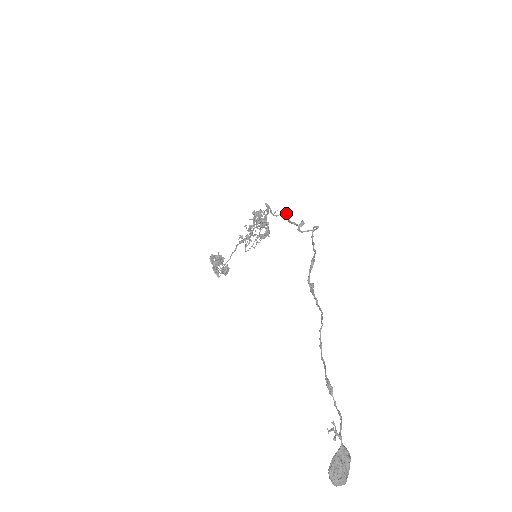
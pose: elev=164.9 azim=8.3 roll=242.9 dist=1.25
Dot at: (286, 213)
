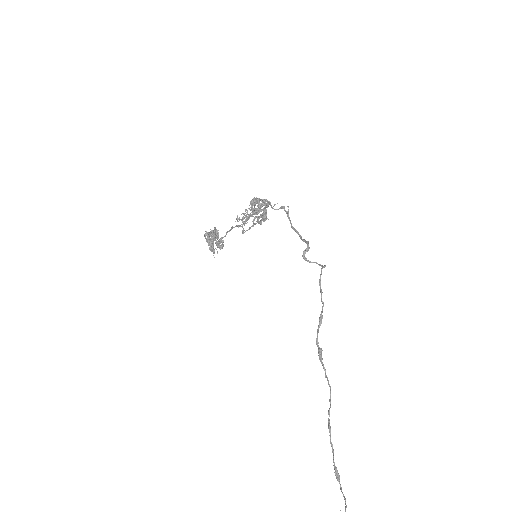
Dot at: (288, 212)
